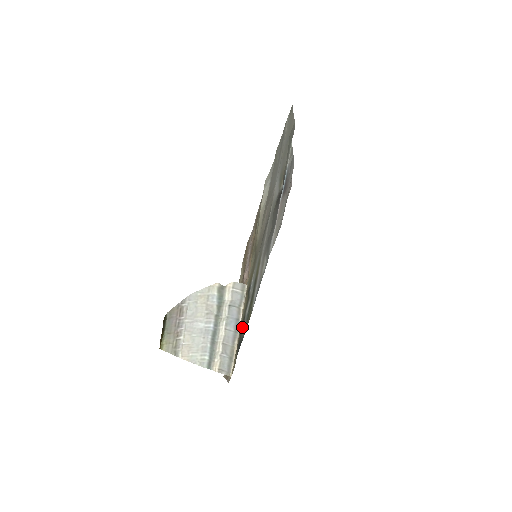
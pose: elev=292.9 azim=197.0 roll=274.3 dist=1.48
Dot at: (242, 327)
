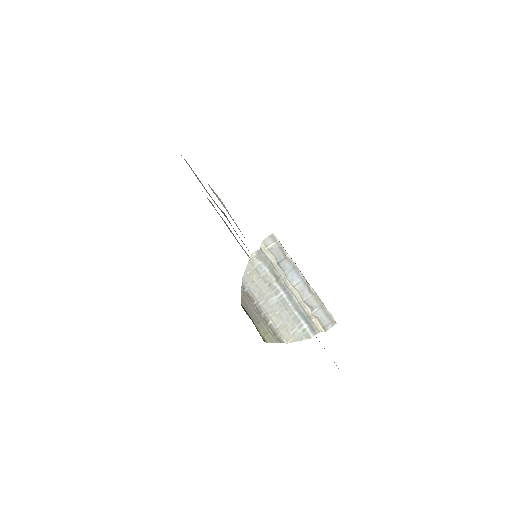
Dot at: occluded
